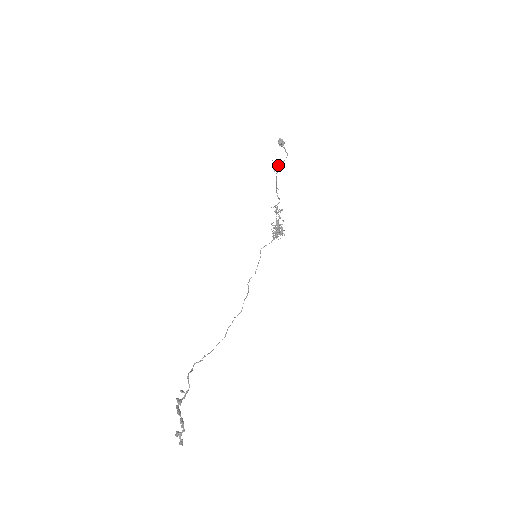
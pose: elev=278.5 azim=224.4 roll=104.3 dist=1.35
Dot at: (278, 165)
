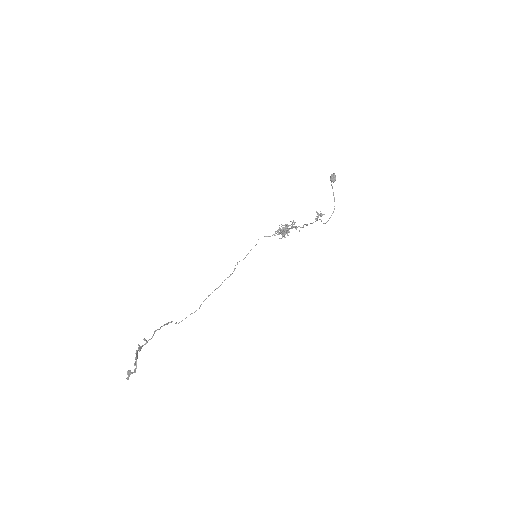
Dot at: (321, 215)
